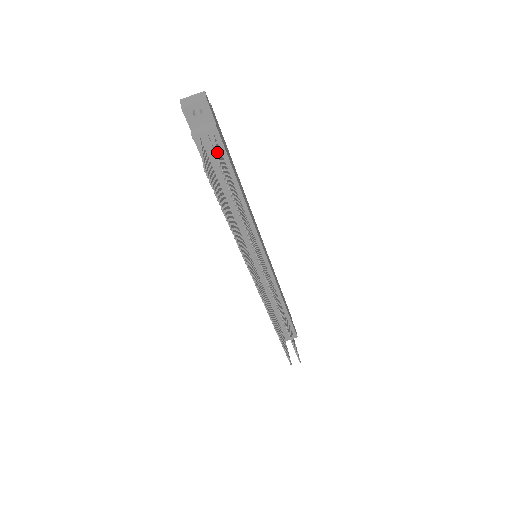
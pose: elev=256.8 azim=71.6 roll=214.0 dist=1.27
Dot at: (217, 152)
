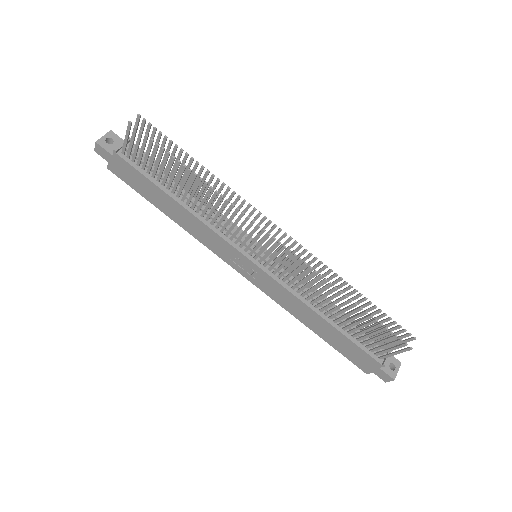
Dot at: occluded
